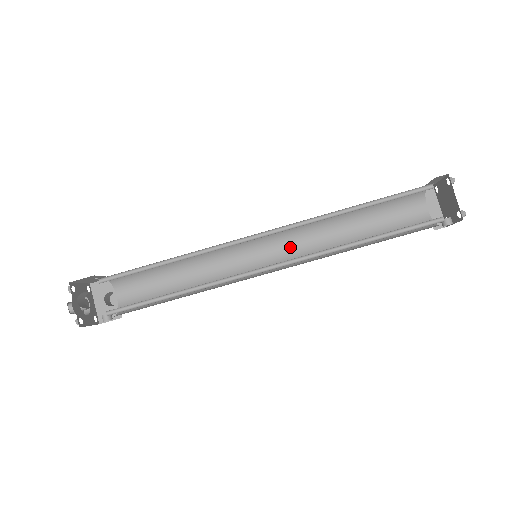
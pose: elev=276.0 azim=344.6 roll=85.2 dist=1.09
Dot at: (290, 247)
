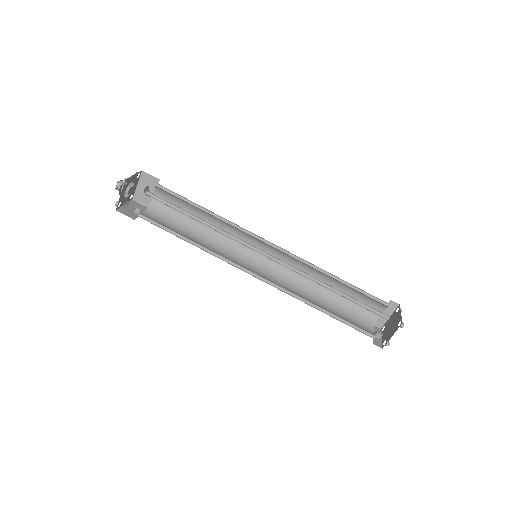
Dot at: (284, 261)
